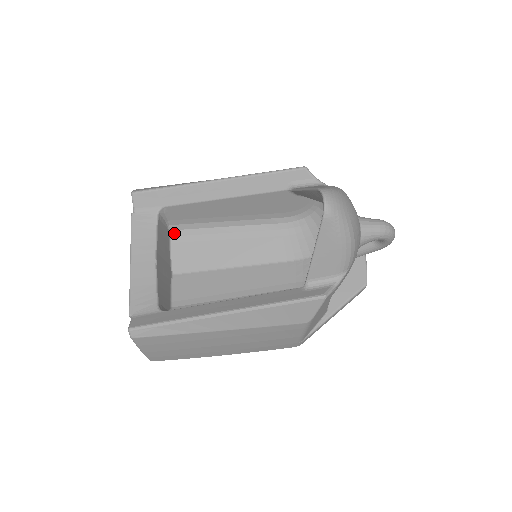
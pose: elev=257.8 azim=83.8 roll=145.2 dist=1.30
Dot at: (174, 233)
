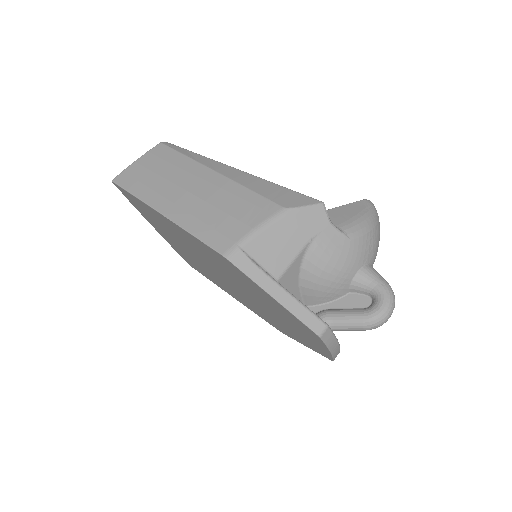
Dot at: occluded
